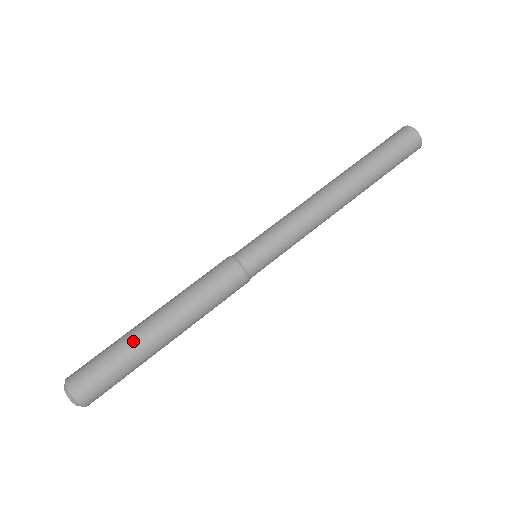
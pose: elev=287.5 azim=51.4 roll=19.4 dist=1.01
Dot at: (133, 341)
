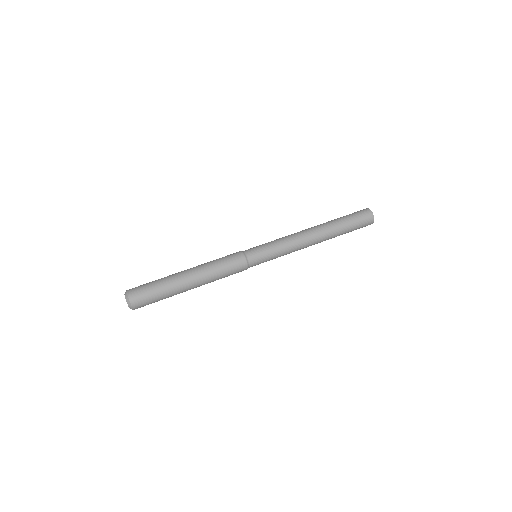
Dot at: (174, 286)
